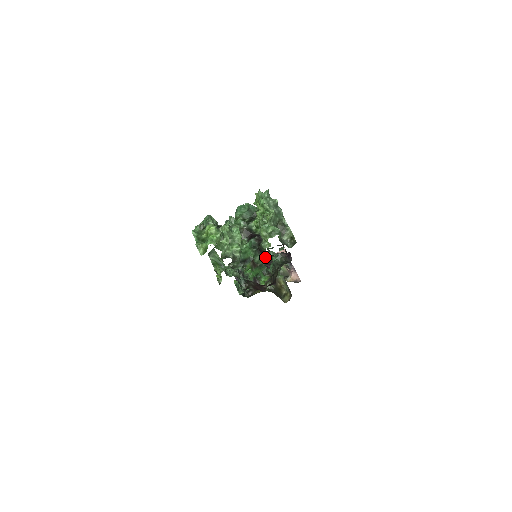
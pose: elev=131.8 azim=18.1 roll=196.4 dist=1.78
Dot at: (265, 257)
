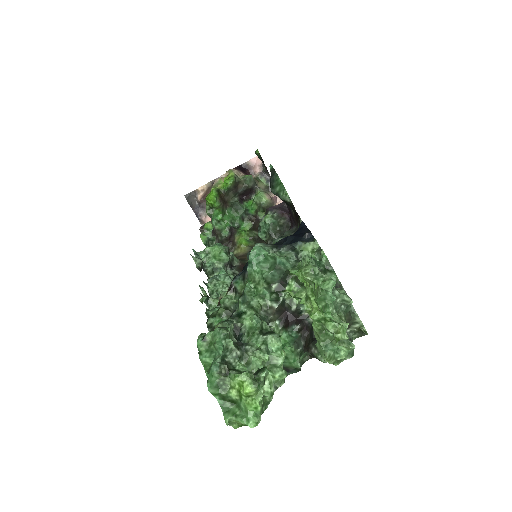
Dot at: occluded
